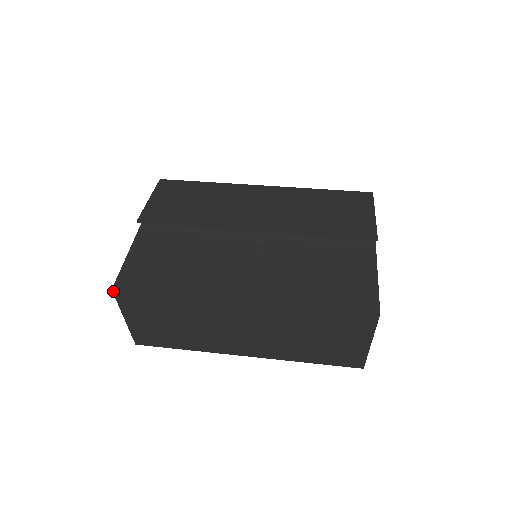
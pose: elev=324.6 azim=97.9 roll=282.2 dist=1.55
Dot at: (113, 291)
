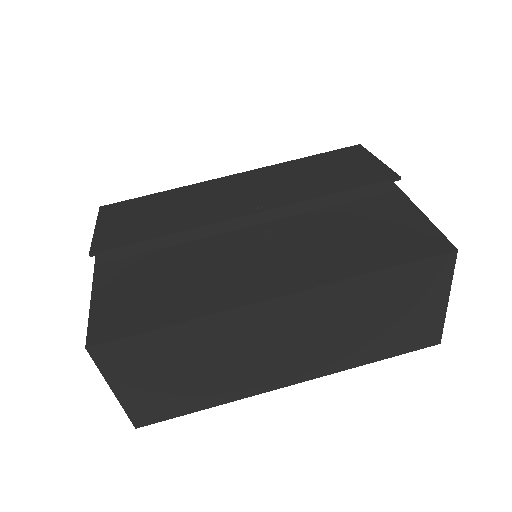
Dot at: (88, 350)
